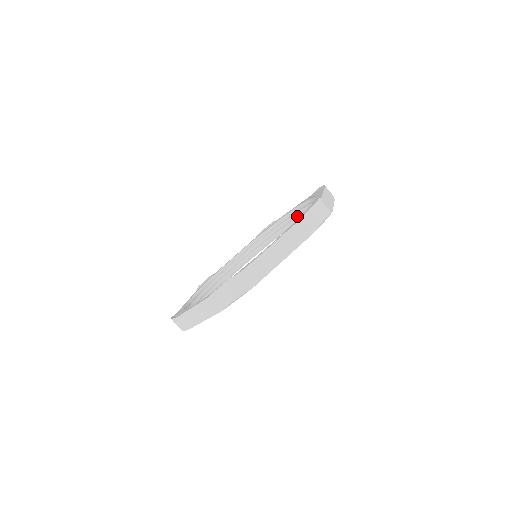
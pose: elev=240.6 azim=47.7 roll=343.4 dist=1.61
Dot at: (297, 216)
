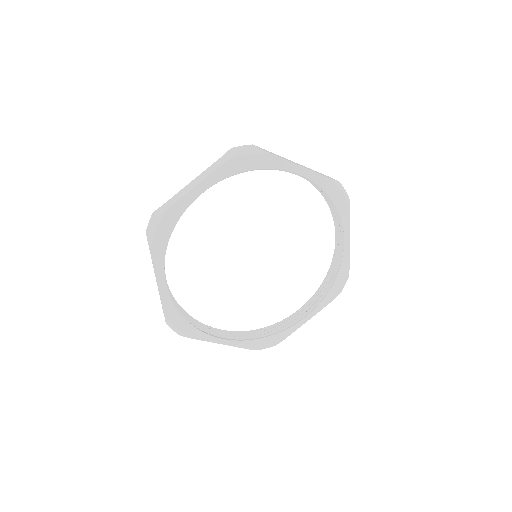
Dot at: (339, 238)
